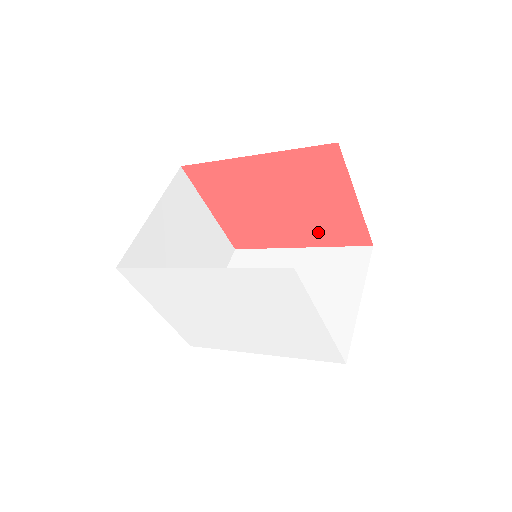
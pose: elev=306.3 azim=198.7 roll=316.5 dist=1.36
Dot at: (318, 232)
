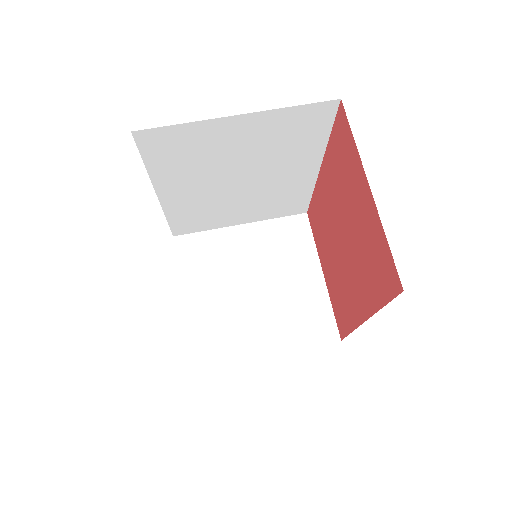
Dot at: (367, 279)
